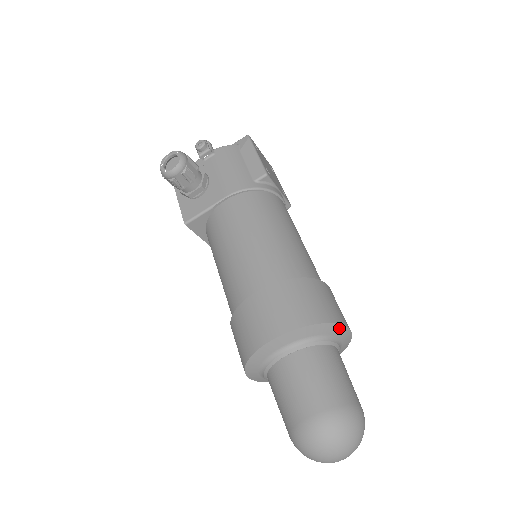
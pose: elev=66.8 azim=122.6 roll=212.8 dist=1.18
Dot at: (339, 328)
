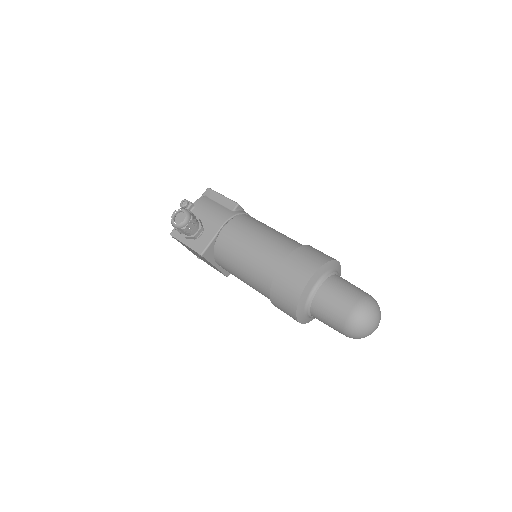
Dot at: (336, 263)
